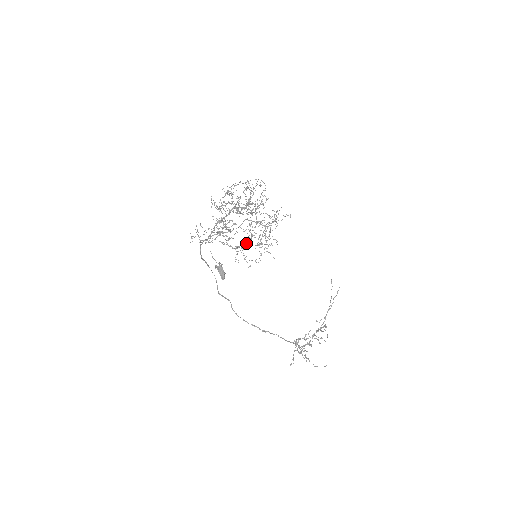
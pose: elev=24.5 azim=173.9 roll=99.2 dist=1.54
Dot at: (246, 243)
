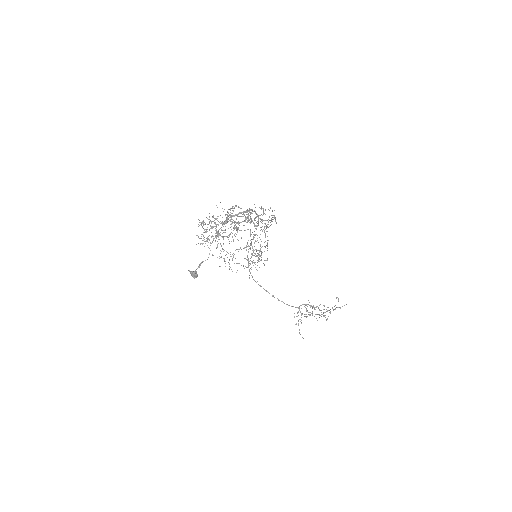
Dot at: (244, 247)
